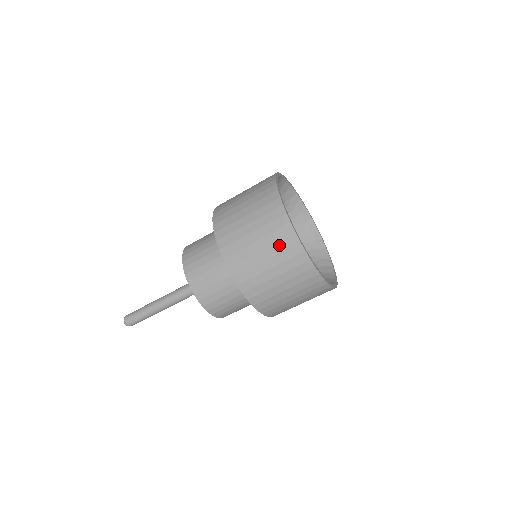
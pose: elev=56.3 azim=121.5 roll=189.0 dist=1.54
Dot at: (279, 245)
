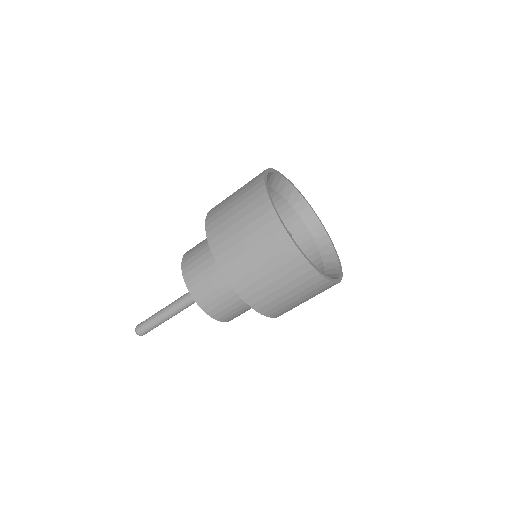
Dot at: (254, 214)
